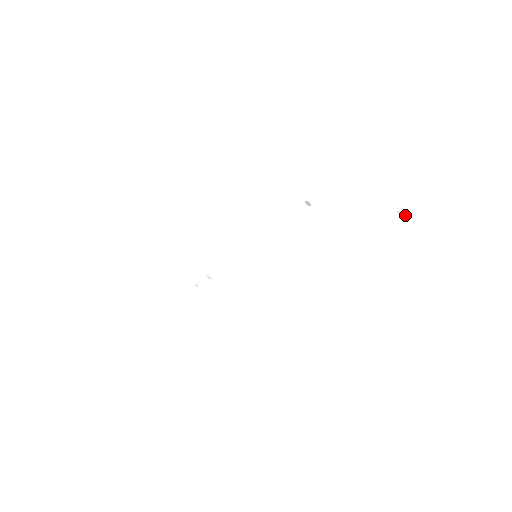
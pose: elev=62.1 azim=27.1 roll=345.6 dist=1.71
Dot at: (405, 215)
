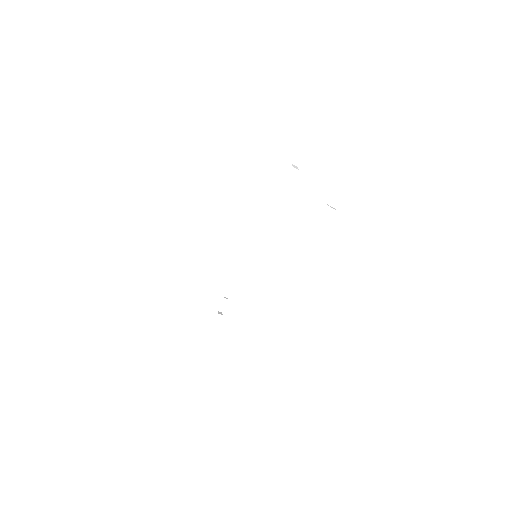
Dot at: occluded
